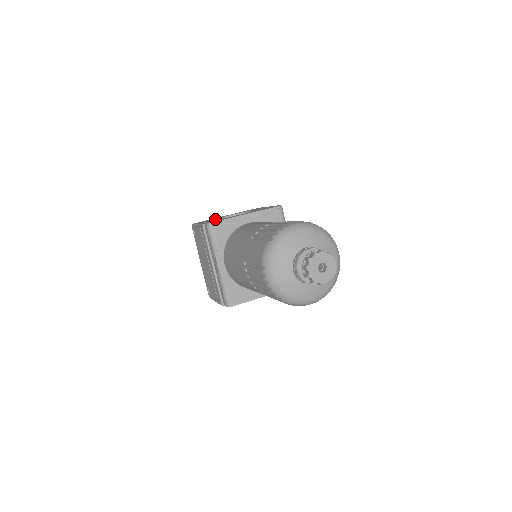
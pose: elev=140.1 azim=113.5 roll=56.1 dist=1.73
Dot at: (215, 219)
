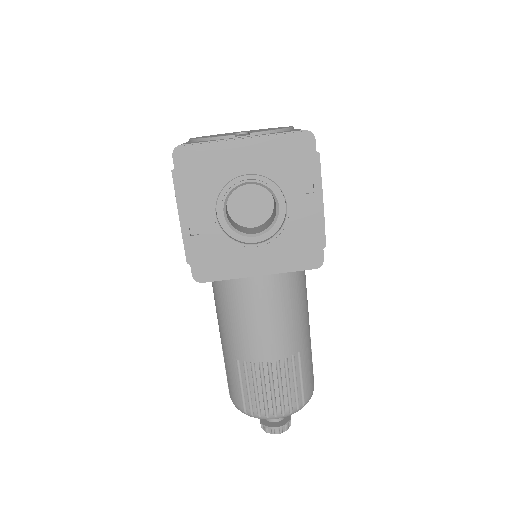
Dot at: (217, 192)
